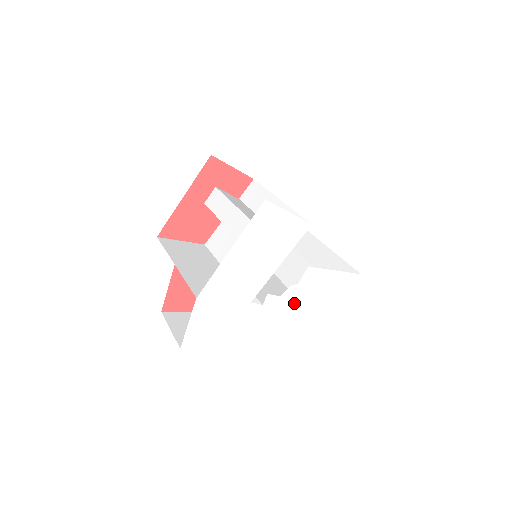
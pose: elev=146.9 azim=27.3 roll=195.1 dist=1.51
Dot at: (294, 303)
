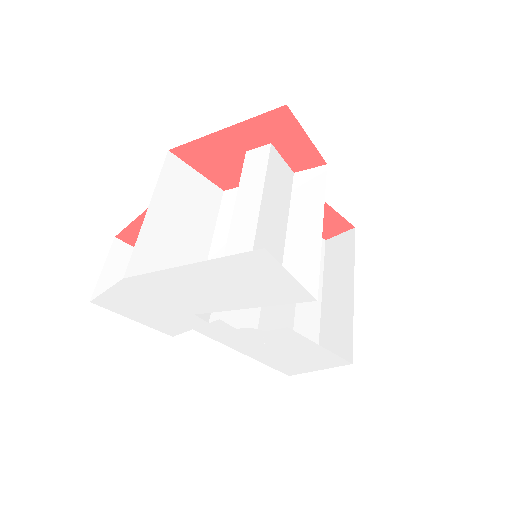
Dot at: (250, 340)
